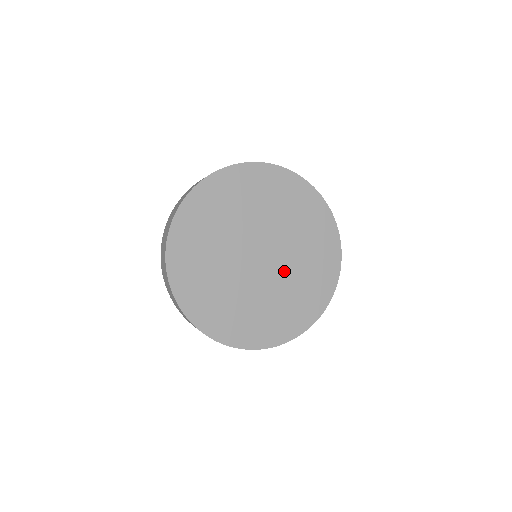
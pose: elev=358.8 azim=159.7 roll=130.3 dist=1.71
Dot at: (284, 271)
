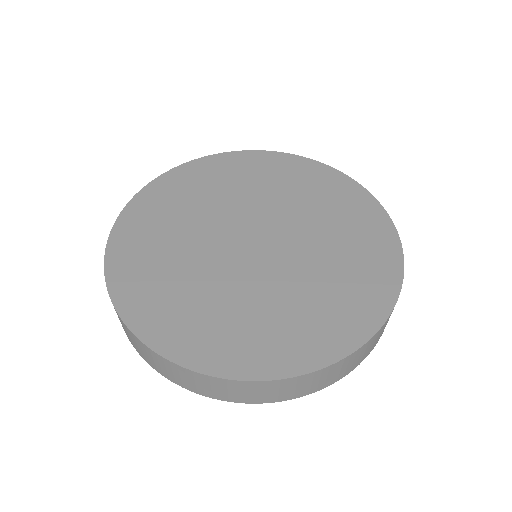
Dot at: (293, 265)
